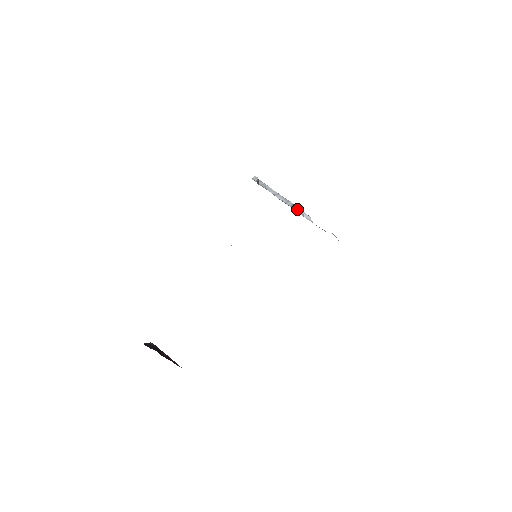
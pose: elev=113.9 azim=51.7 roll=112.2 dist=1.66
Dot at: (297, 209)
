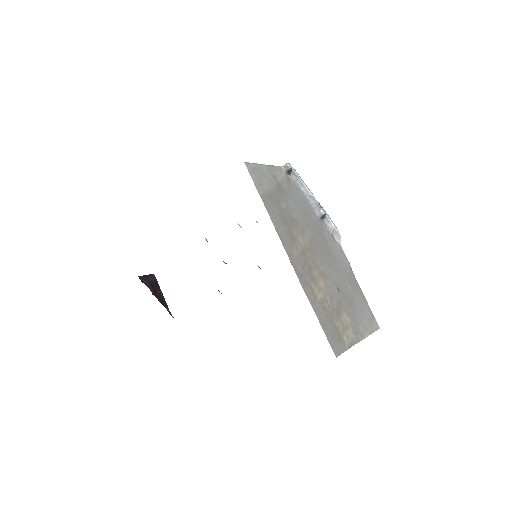
Dot at: (328, 221)
